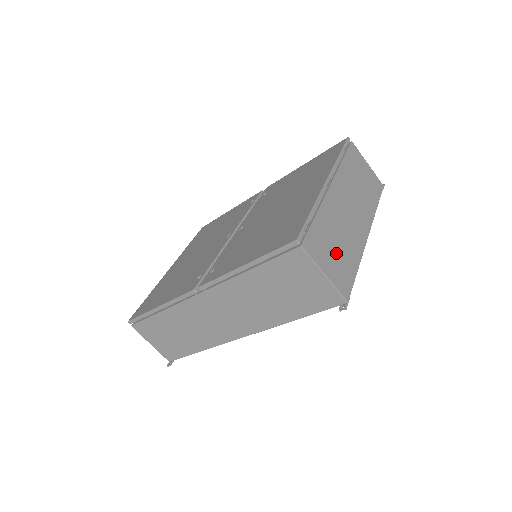
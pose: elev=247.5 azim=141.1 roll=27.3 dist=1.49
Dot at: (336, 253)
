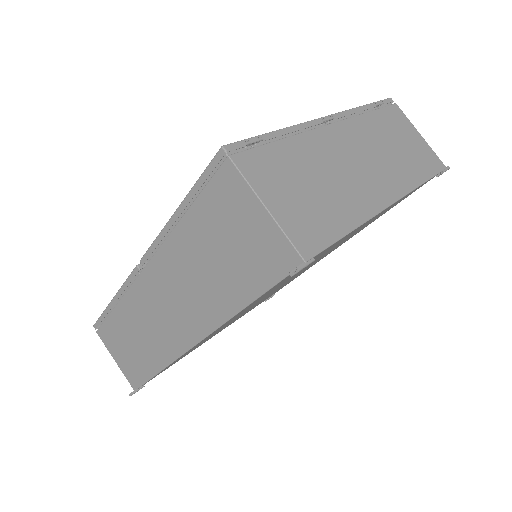
Dot at: (306, 194)
